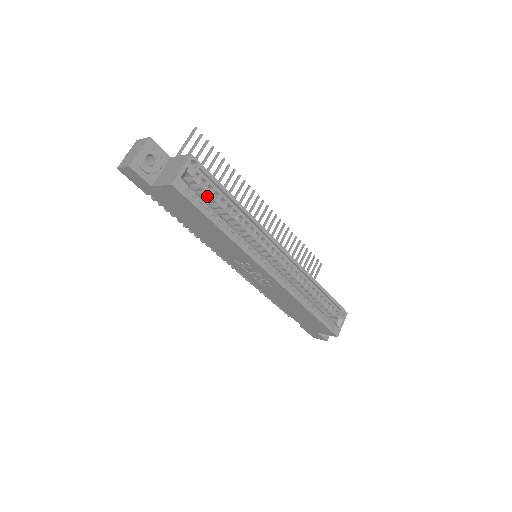
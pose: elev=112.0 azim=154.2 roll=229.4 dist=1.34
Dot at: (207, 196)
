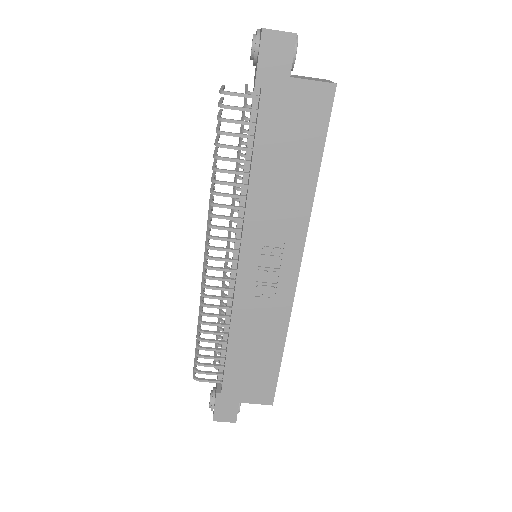
Dot at: occluded
